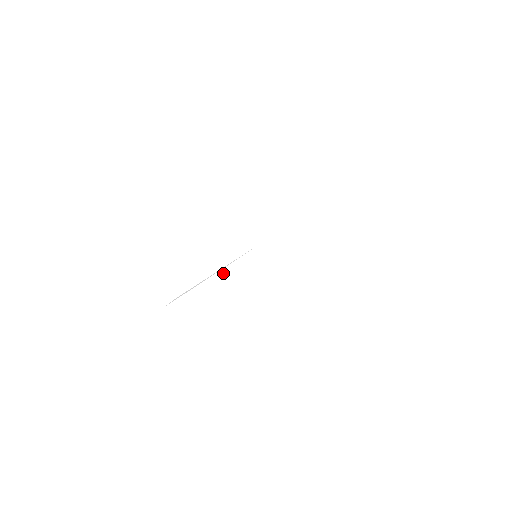
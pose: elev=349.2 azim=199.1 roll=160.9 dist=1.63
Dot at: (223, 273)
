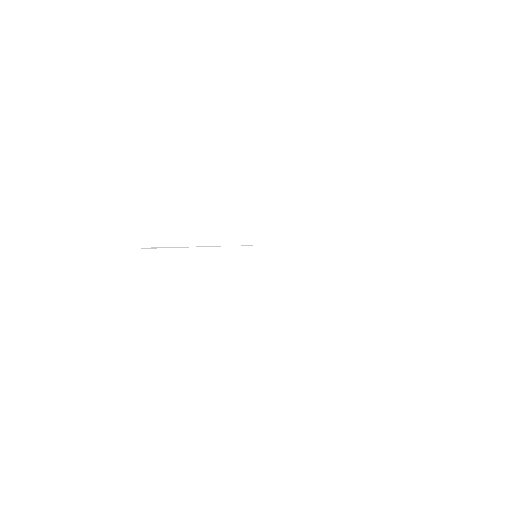
Dot at: (211, 252)
